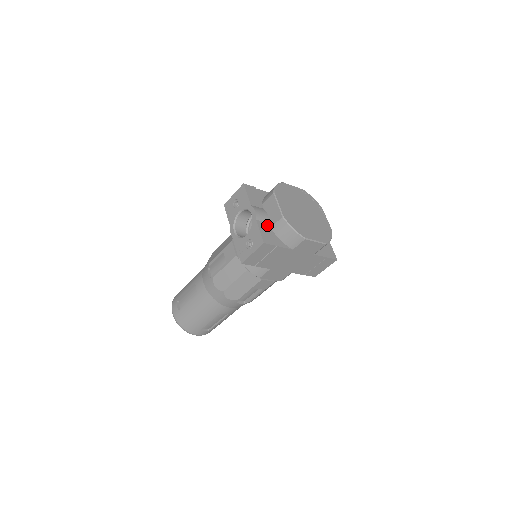
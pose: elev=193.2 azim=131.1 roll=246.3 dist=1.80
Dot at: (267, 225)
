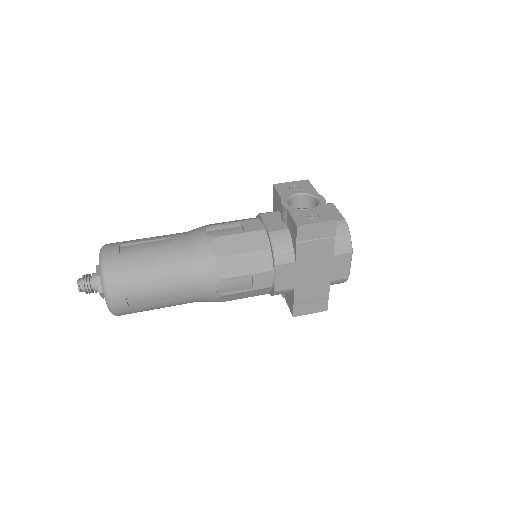
Dot at: occluded
